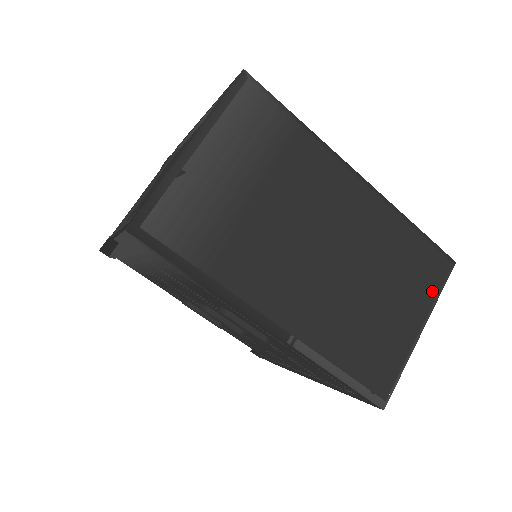
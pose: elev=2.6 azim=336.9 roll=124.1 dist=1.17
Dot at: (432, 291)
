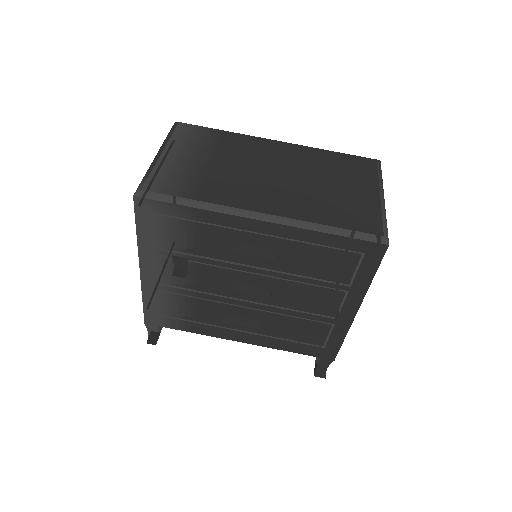
Dot at: (372, 175)
